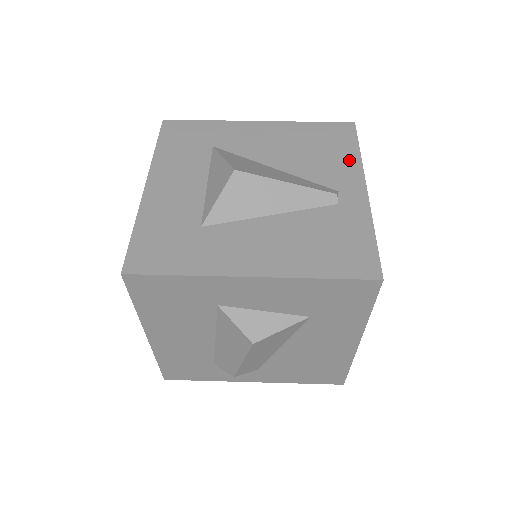
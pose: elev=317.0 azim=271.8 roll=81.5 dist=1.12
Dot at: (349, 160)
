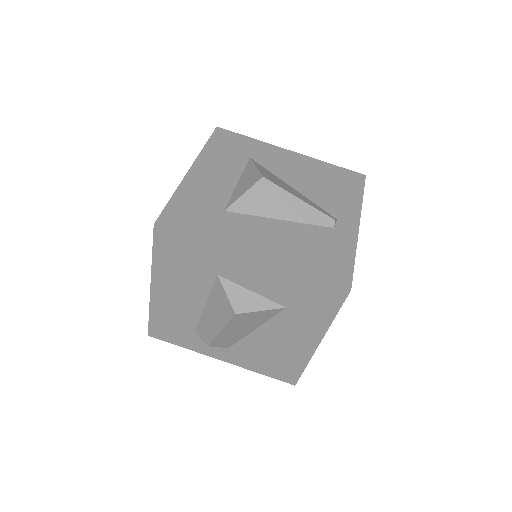
Dot at: (352, 200)
